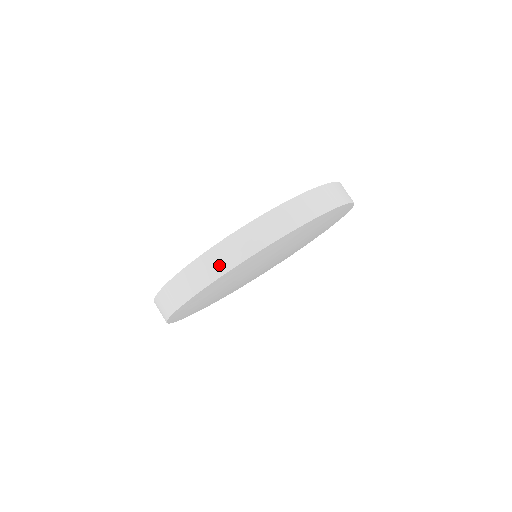
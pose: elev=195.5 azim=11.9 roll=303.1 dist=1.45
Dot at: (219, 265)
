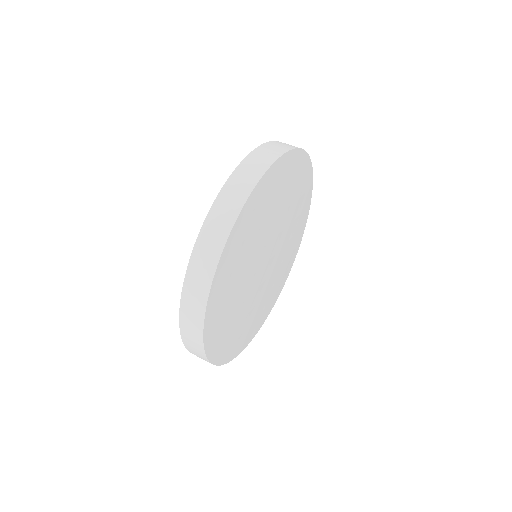
Dot at: (194, 325)
